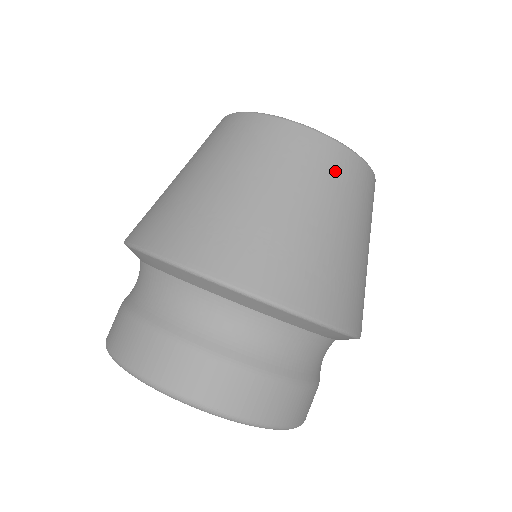
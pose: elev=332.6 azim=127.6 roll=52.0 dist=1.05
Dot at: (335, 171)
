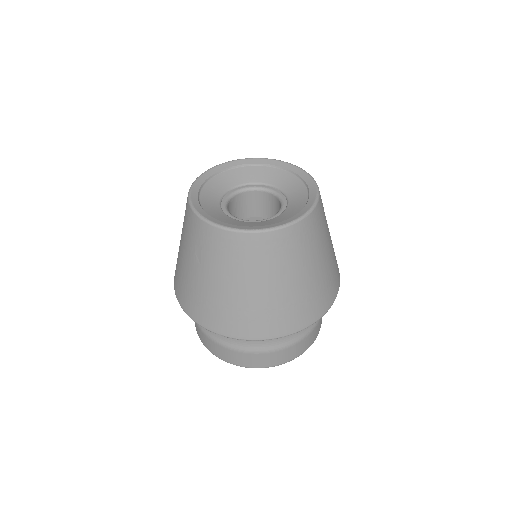
Dot at: (303, 241)
